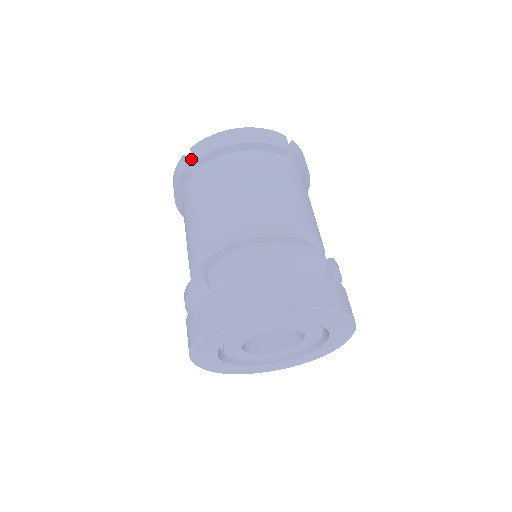
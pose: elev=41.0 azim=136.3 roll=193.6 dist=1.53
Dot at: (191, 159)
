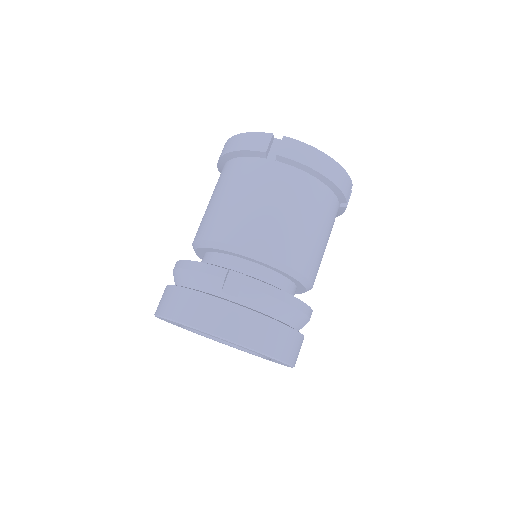
Dot at: occluded
